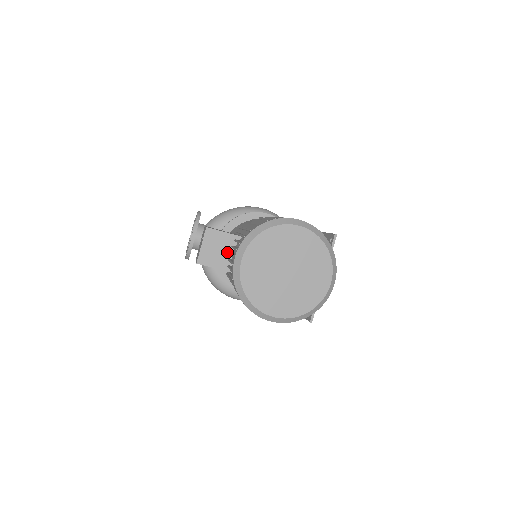
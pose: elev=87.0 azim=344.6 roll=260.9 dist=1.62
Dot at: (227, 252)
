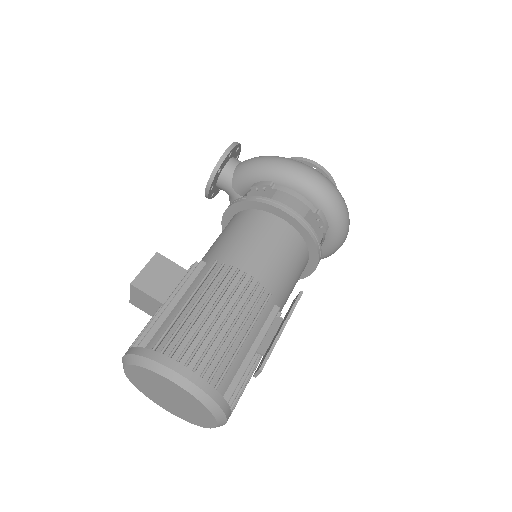
Dot at: (156, 309)
